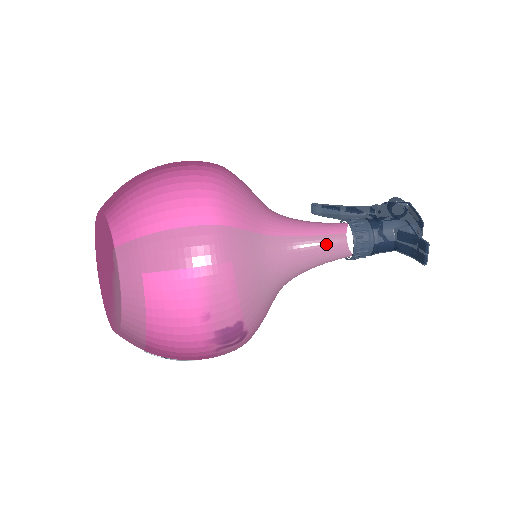
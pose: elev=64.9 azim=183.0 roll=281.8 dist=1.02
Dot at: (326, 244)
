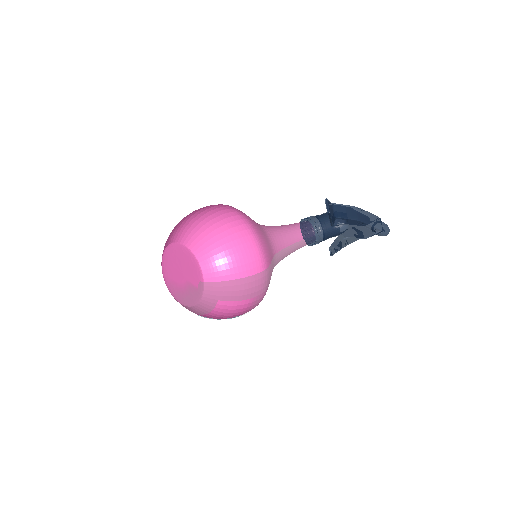
Dot at: (303, 245)
